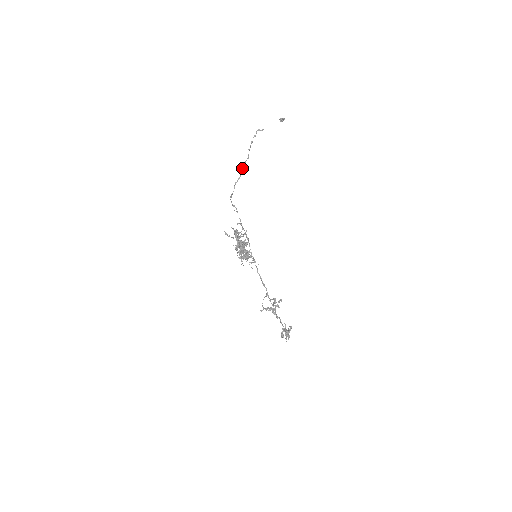
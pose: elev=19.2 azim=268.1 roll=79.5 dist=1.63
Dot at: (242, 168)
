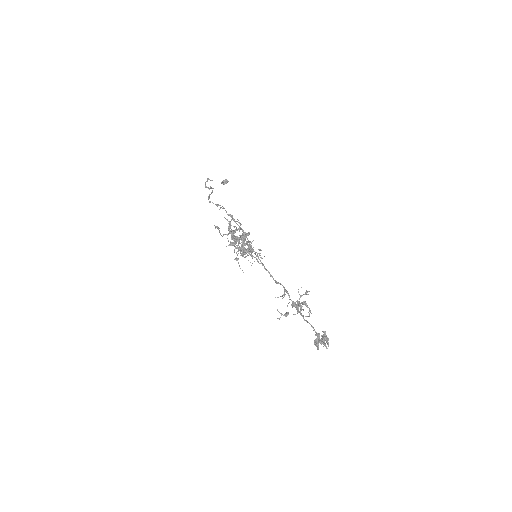
Dot at: (211, 187)
